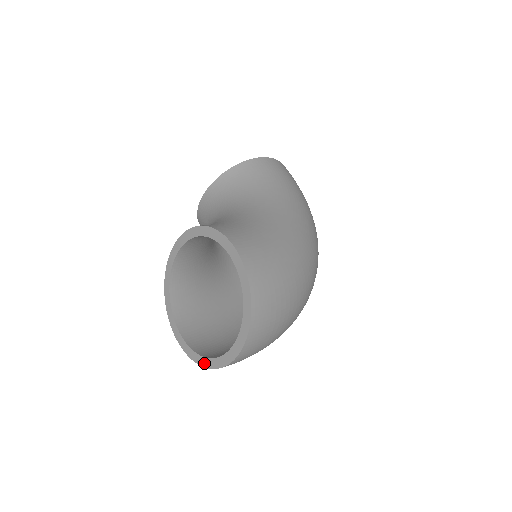
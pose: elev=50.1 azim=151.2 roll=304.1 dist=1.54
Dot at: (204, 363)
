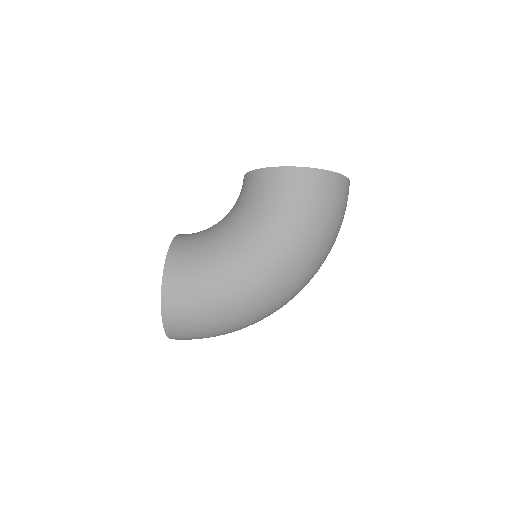
Dot at: occluded
